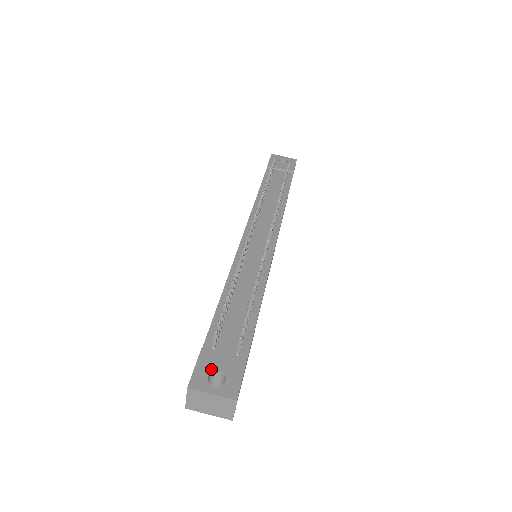
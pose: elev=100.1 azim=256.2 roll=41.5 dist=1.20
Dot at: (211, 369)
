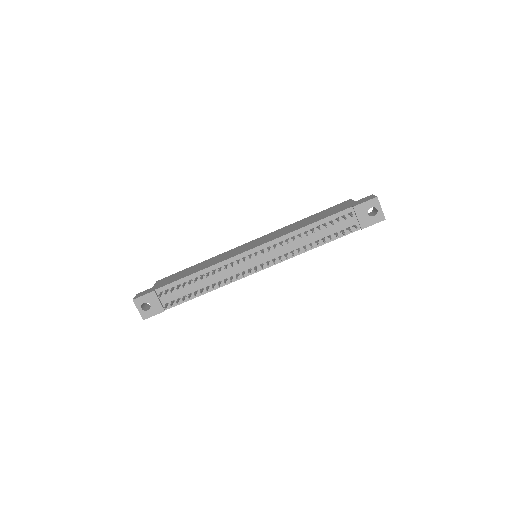
Dot at: (148, 302)
